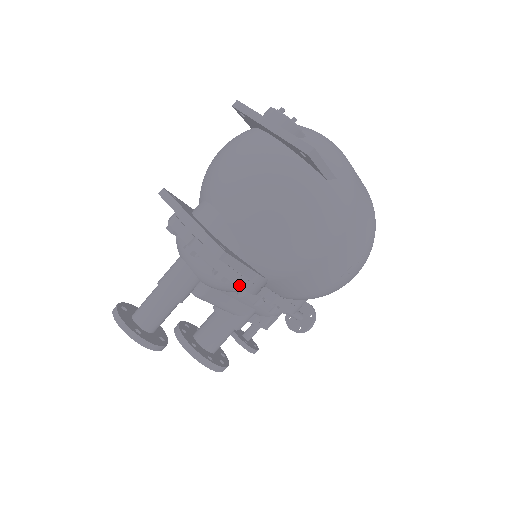
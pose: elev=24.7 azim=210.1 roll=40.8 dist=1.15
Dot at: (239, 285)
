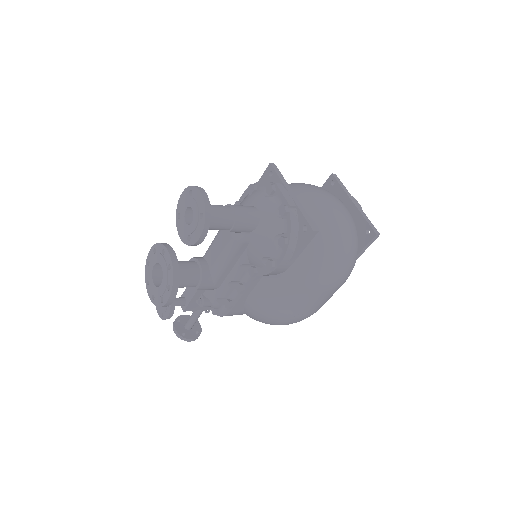
Dot at: (284, 258)
